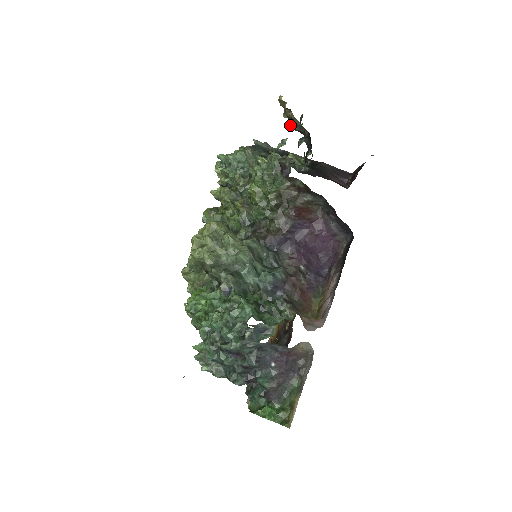
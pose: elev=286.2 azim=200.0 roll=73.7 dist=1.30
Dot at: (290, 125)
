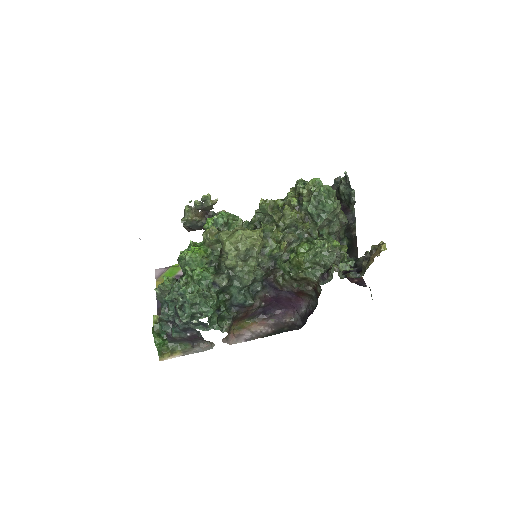
Dot at: (365, 257)
